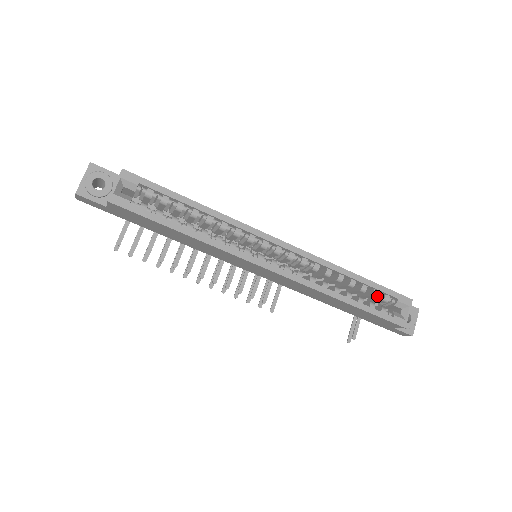
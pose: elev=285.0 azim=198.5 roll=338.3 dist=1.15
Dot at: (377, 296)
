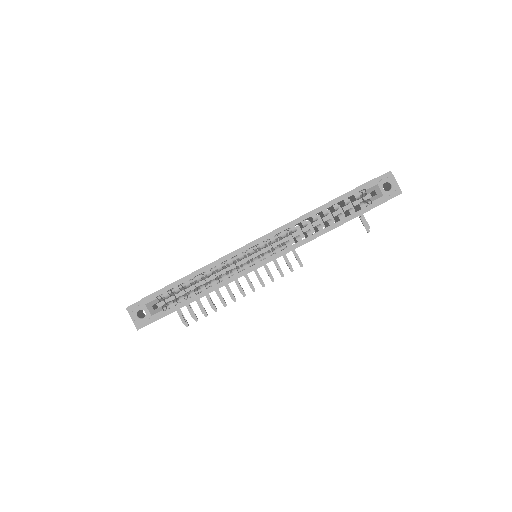
Dot at: (352, 197)
